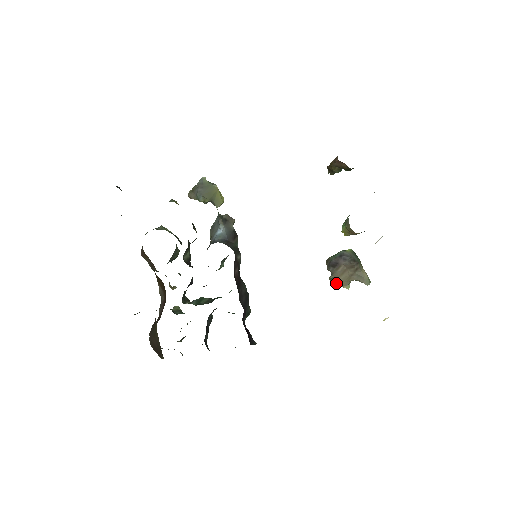
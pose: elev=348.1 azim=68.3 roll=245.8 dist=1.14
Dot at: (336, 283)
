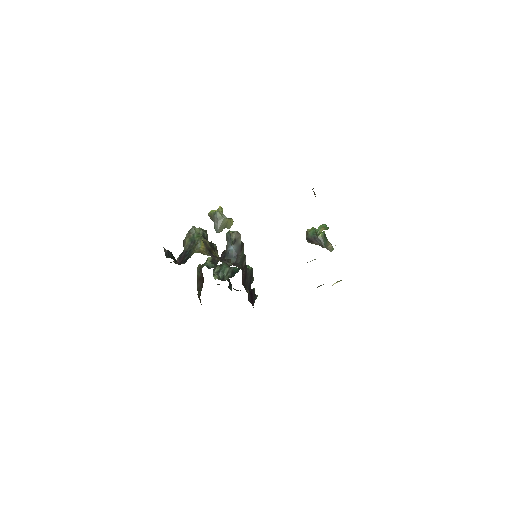
Dot at: occluded
